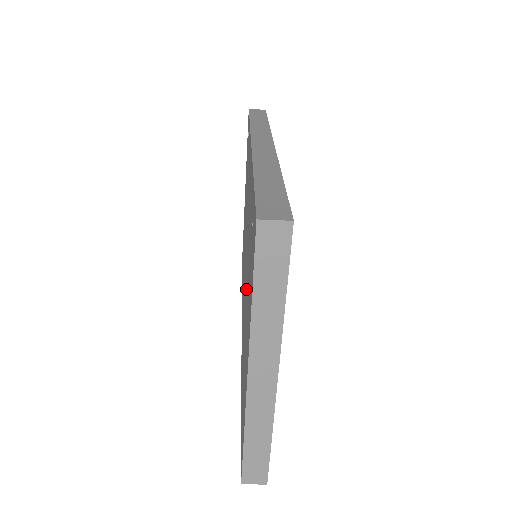
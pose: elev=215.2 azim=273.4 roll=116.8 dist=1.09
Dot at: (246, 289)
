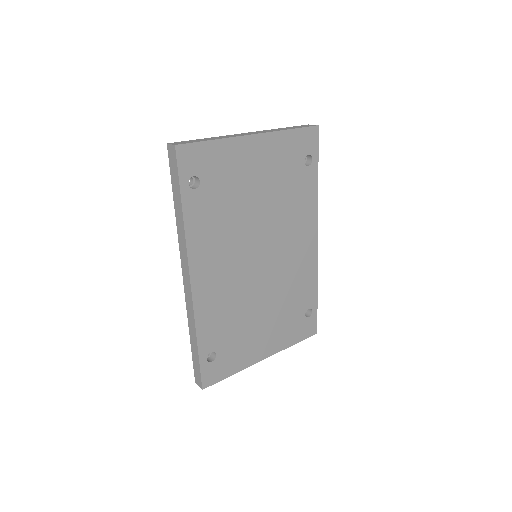
Dot at: occluded
